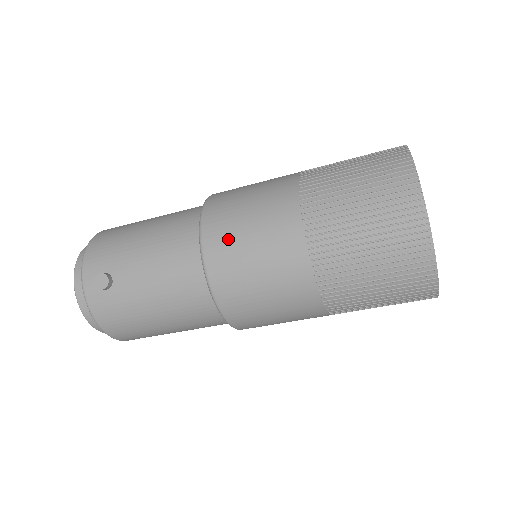
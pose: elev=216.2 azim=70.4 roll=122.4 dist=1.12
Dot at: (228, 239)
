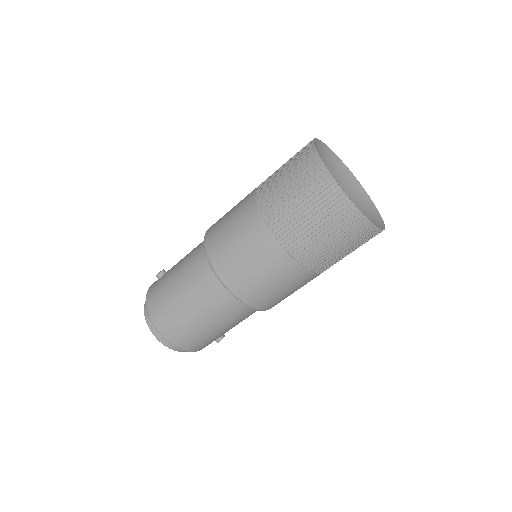
Dot at: occluded
